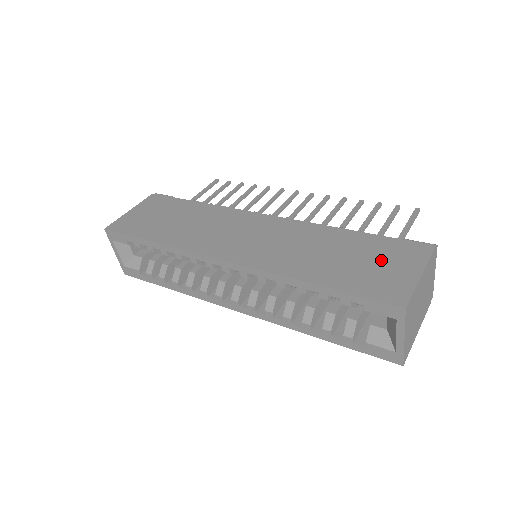
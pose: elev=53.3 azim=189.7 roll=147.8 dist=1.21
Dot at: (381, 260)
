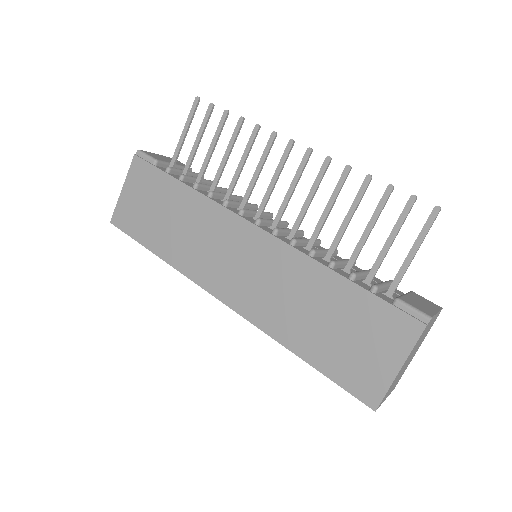
Dot at: (364, 337)
